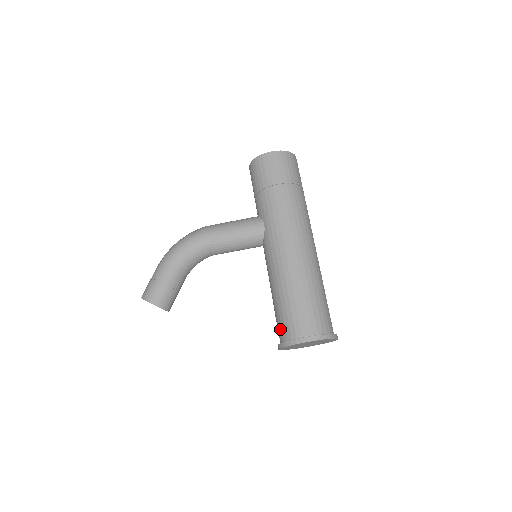
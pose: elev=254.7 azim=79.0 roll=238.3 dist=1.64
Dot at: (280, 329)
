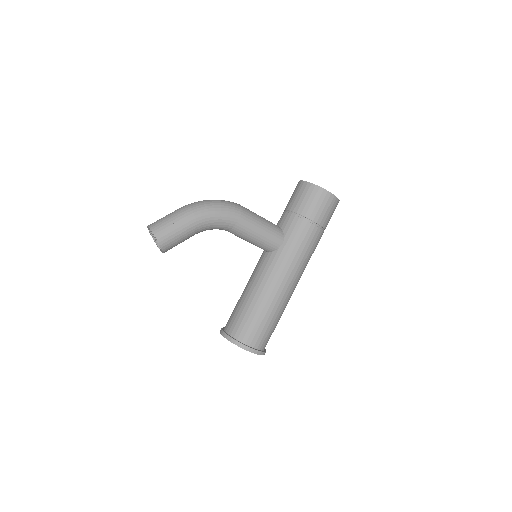
Dot at: (236, 326)
